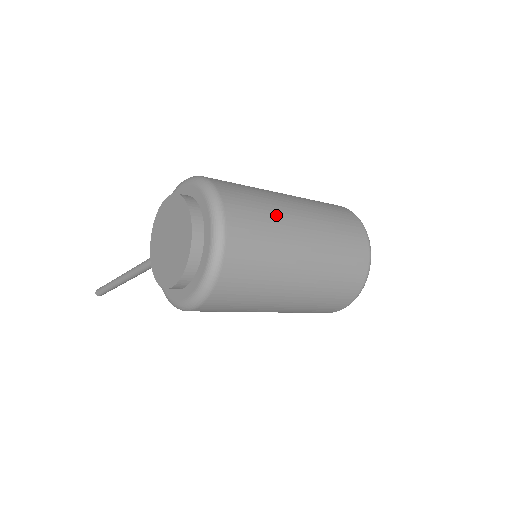
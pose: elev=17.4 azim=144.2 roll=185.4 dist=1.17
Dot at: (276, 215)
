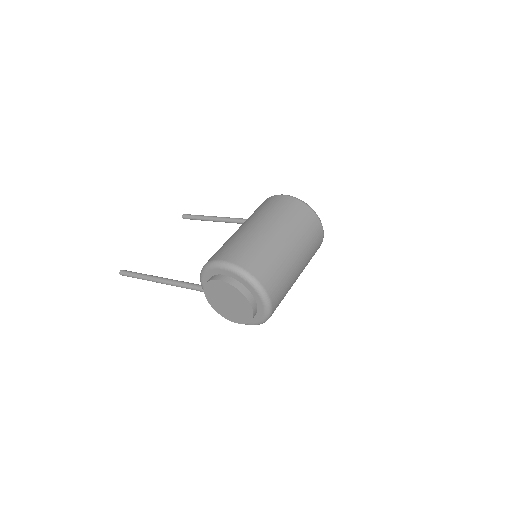
Dot at: (285, 267)
